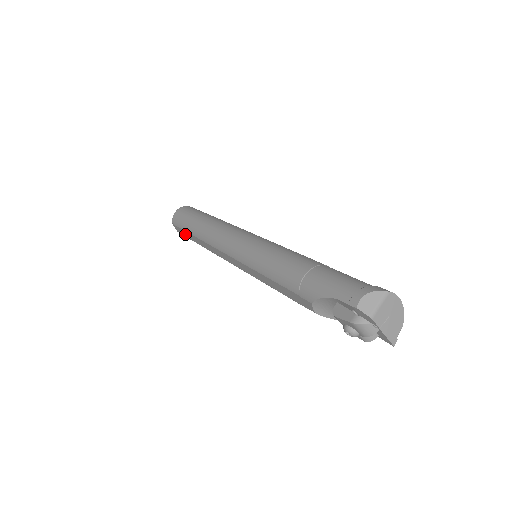
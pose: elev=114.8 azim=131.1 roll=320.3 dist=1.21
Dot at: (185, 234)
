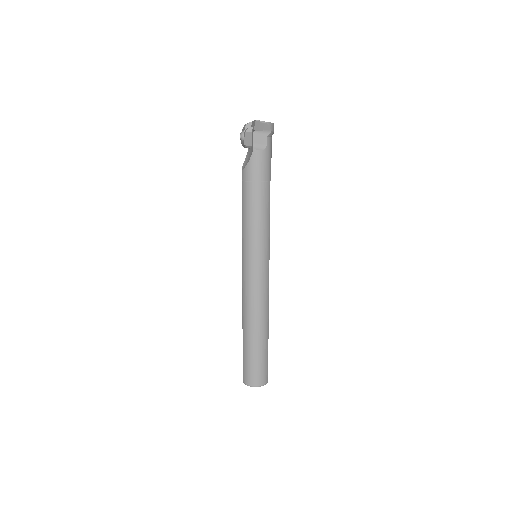
Dot at: occluded
